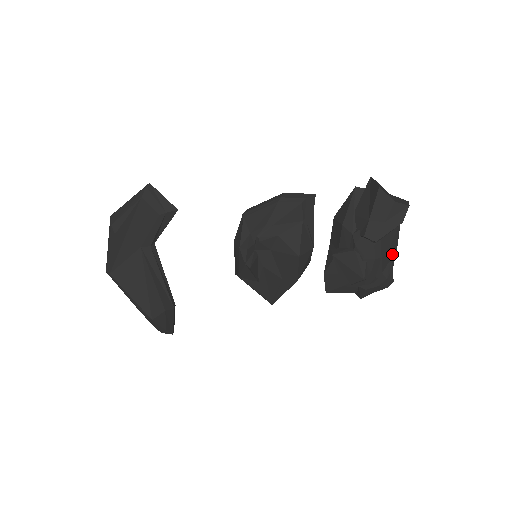
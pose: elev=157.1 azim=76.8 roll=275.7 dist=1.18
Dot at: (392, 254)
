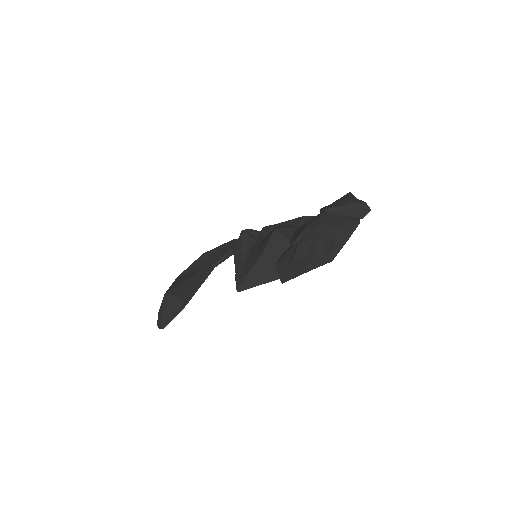
Dot at: (339, 239)
